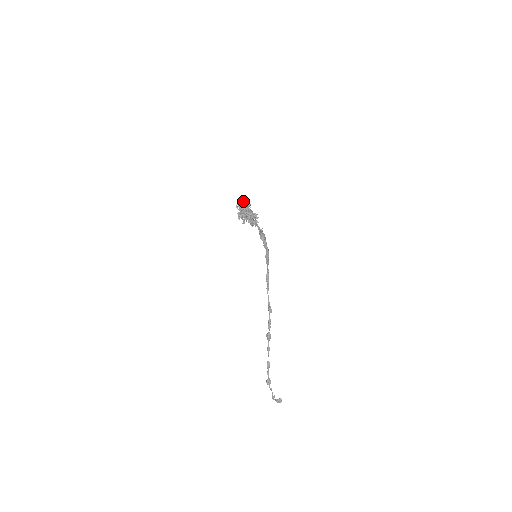
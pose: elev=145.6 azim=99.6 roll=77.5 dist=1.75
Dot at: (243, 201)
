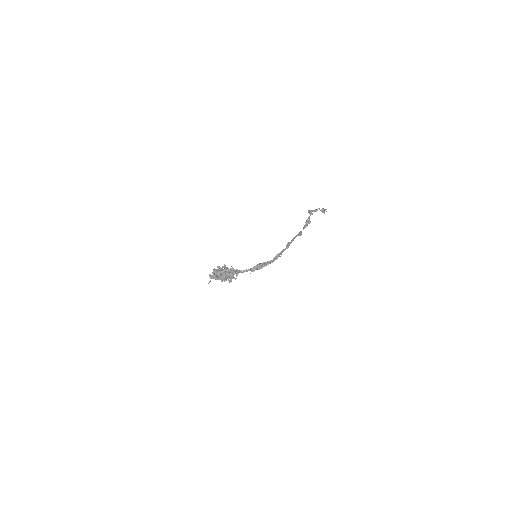
Dot at: (216, 277)
